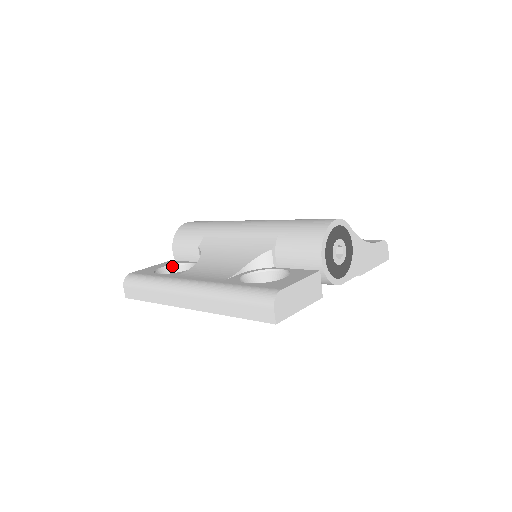
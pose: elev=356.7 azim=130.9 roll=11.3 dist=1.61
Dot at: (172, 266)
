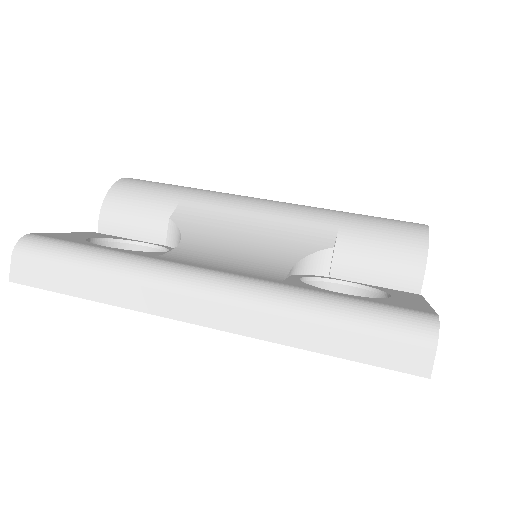
Dot at: (108, 241)
